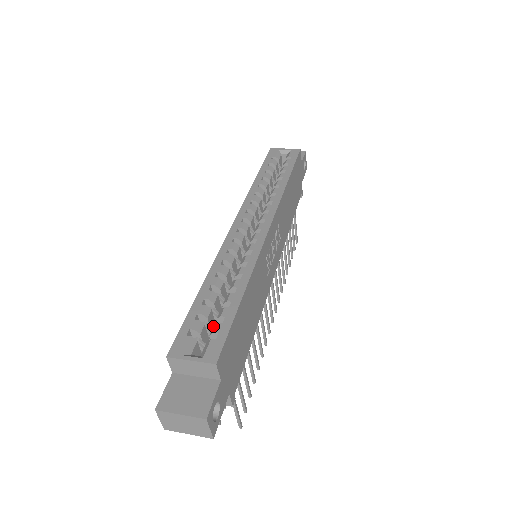
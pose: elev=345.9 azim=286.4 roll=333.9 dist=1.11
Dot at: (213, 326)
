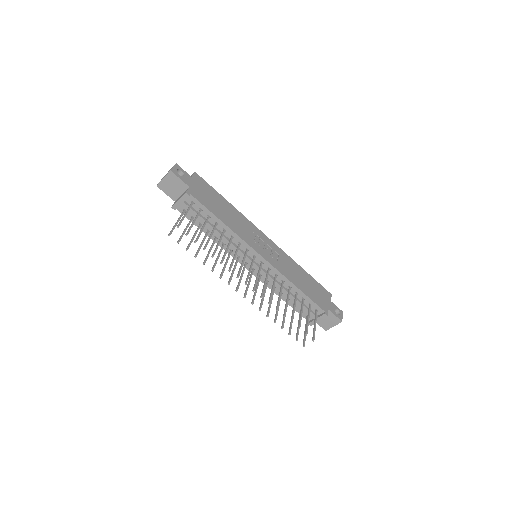
Dot at: occluded
